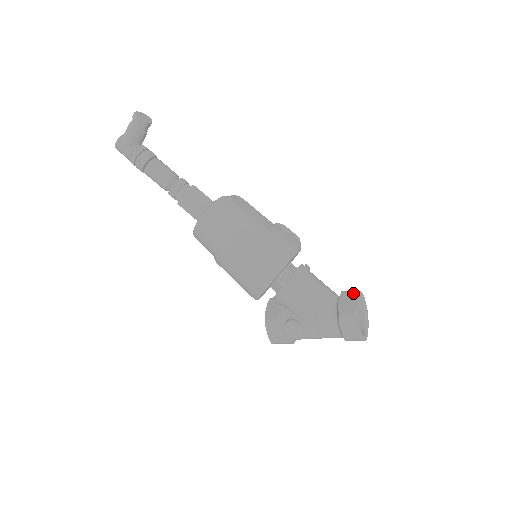
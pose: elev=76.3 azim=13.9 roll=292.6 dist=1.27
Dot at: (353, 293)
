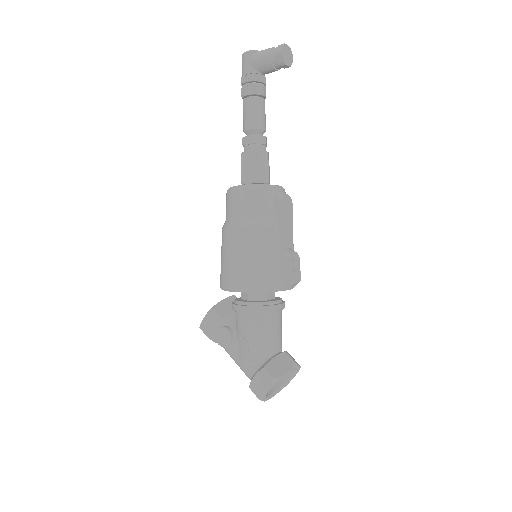
Dot at: (292, 363)
